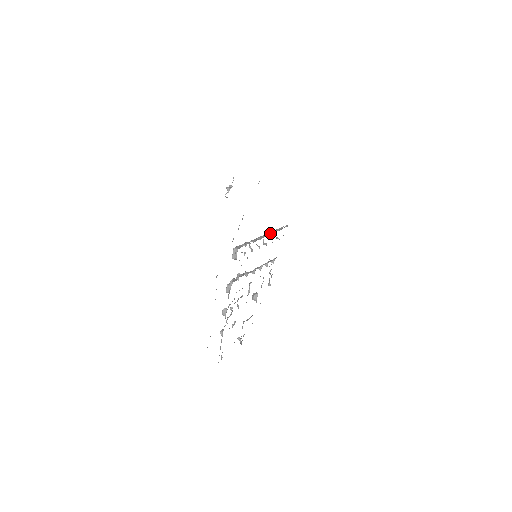
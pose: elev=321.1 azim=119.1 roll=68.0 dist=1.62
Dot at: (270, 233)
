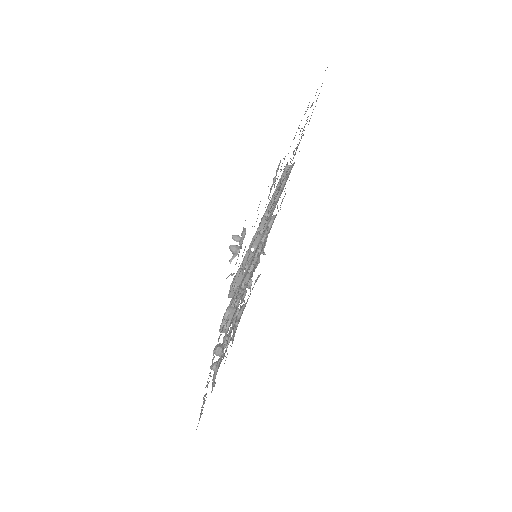
Dot at: (272, 205)
